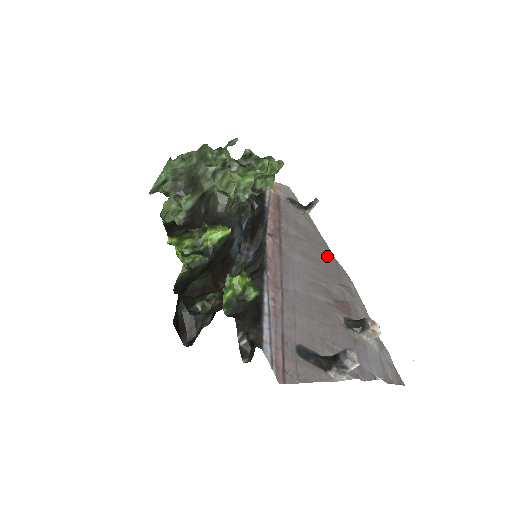
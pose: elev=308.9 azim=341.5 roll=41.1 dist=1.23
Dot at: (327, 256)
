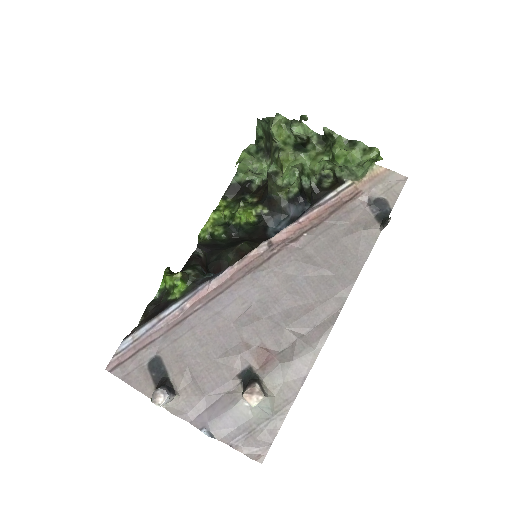
Dot at: (329, 296)
